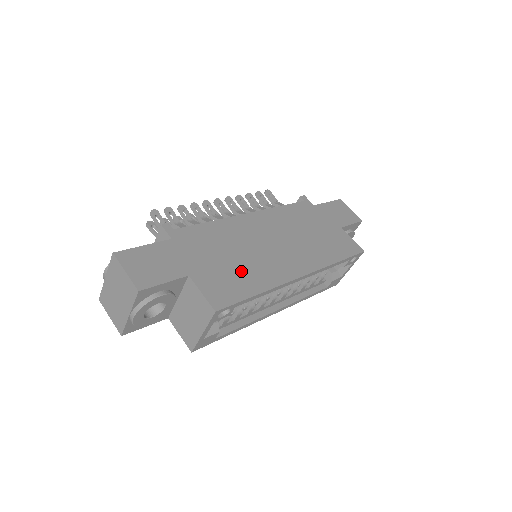
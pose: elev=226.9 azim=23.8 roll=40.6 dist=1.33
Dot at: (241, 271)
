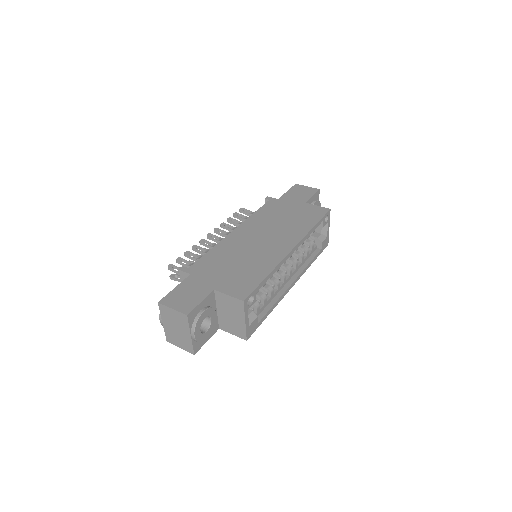
Dot at: (248, 269)
